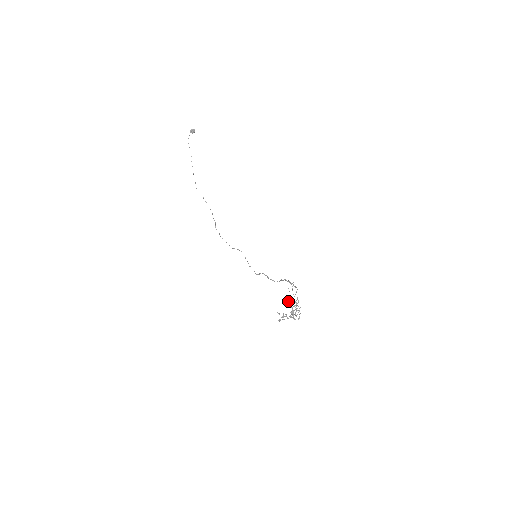
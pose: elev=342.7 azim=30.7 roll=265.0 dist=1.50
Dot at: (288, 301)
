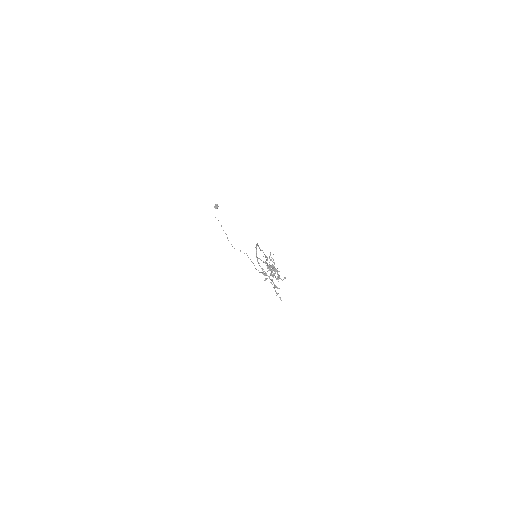
Dot at: occluded
